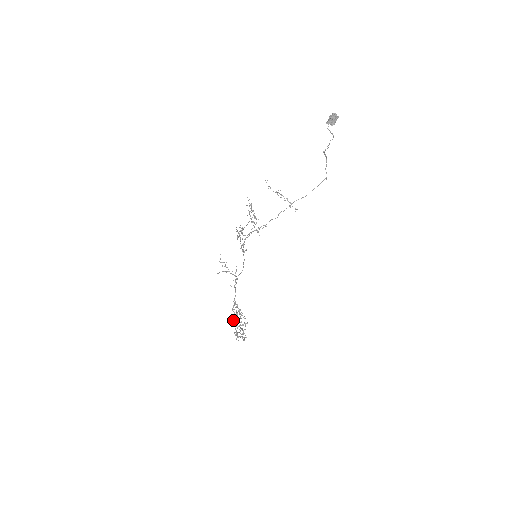
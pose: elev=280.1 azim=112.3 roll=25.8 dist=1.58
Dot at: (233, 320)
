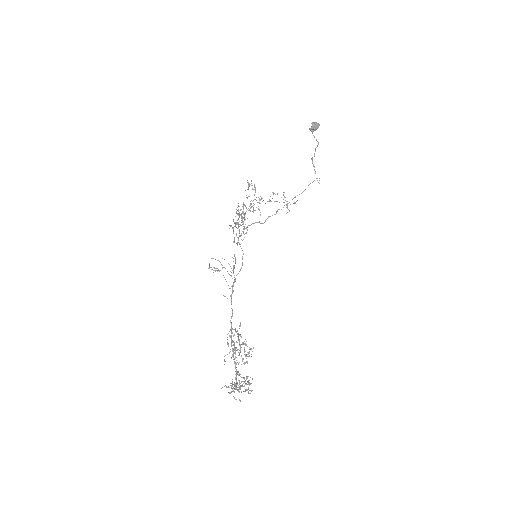
Dot at: (232, 340)
